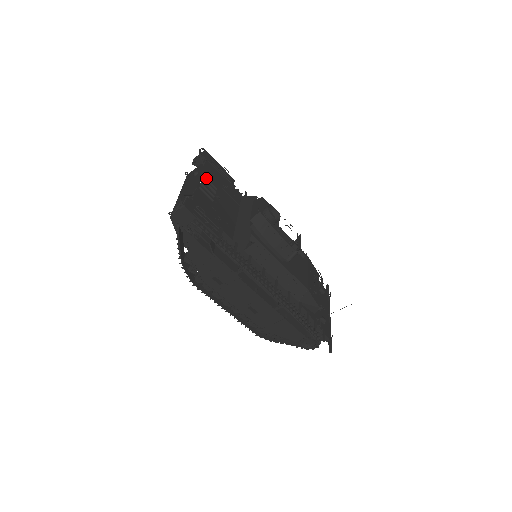
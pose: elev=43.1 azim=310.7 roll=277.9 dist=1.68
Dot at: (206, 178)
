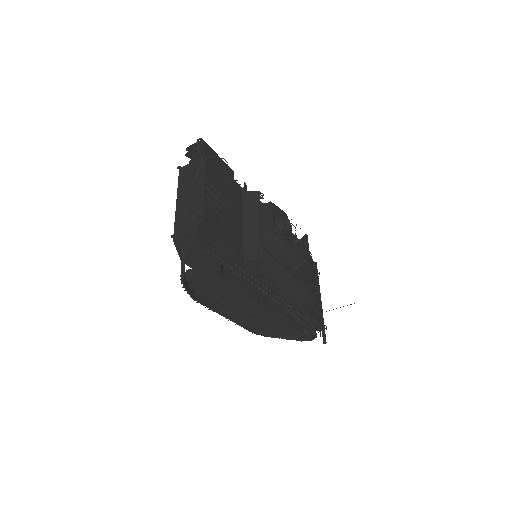
Dot at: (210, 185)
